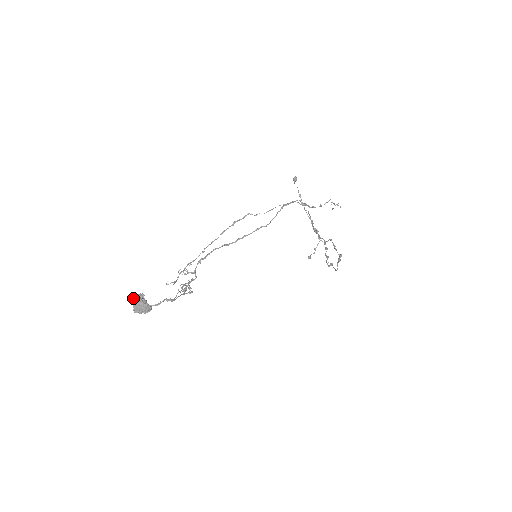
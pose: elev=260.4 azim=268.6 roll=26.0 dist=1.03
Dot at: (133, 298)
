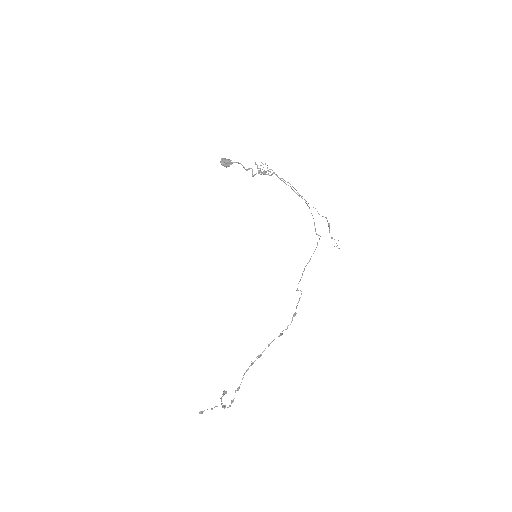
Dot at: occluded
